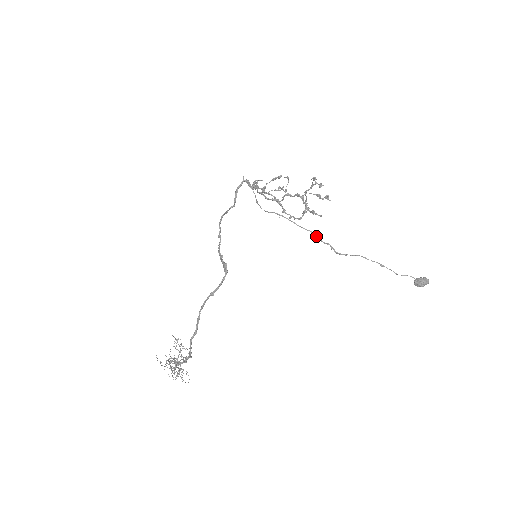
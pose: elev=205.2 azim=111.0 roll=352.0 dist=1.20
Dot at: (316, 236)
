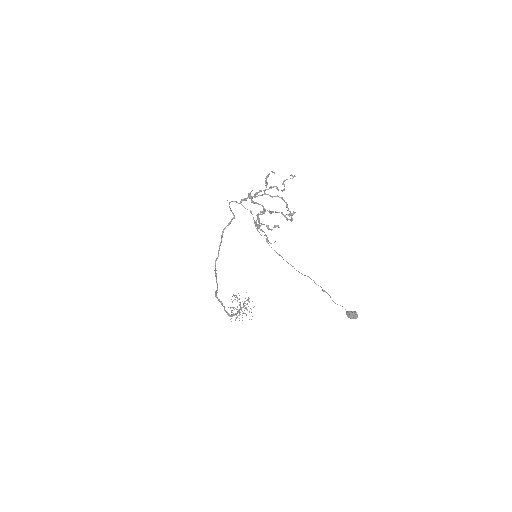
Dot at: (279, 255)
